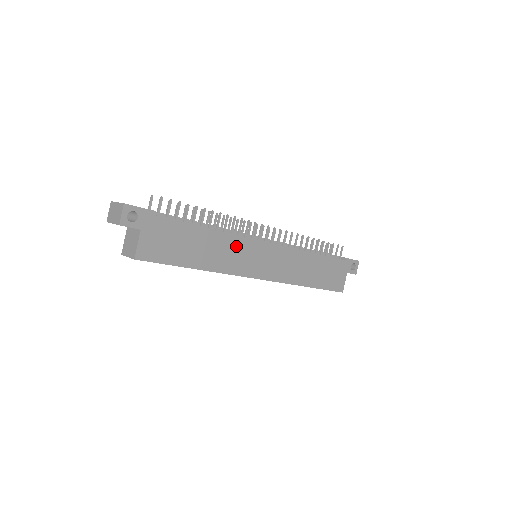
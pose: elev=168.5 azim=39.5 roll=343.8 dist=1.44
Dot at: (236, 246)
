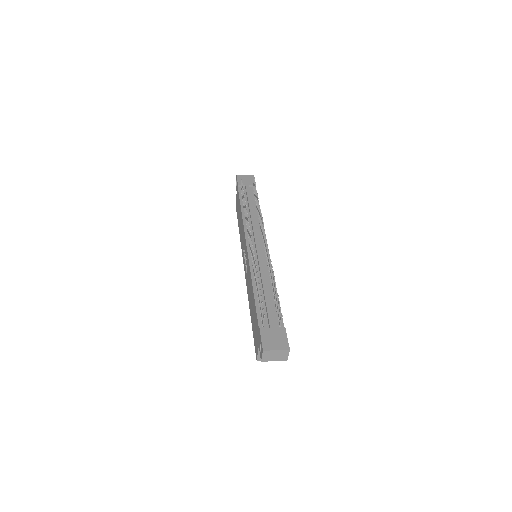
Dot at: occluded
